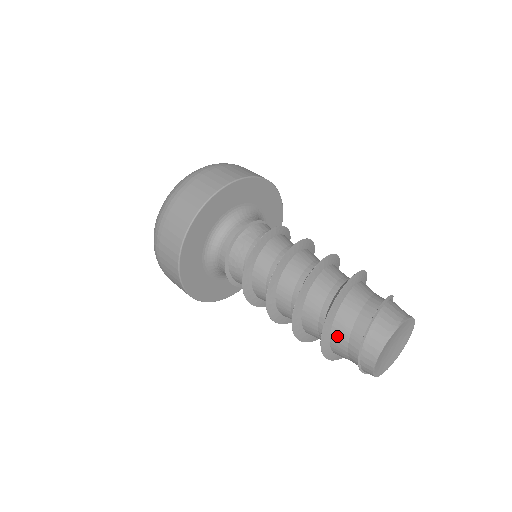
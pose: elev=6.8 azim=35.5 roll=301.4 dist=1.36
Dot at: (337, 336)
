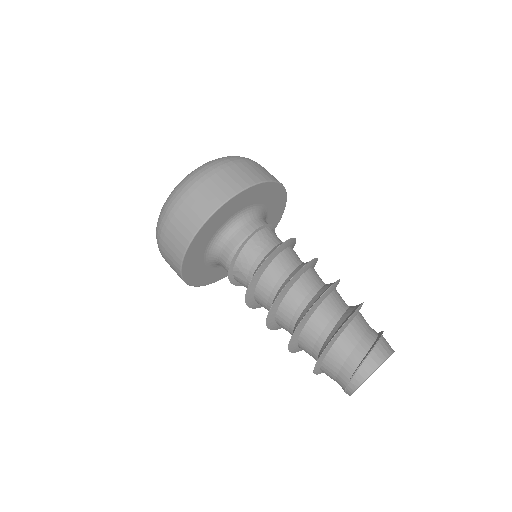
Dot at: (351, 333)
